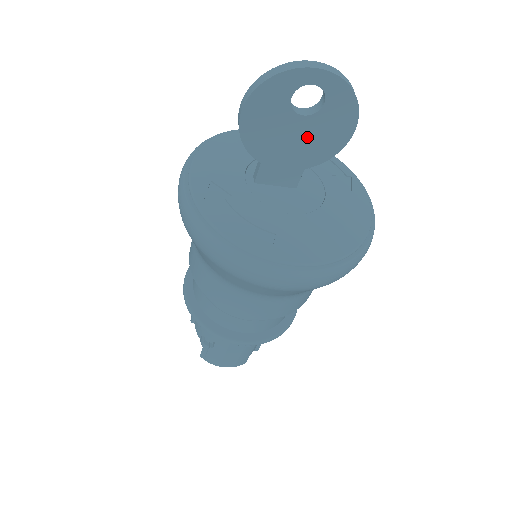
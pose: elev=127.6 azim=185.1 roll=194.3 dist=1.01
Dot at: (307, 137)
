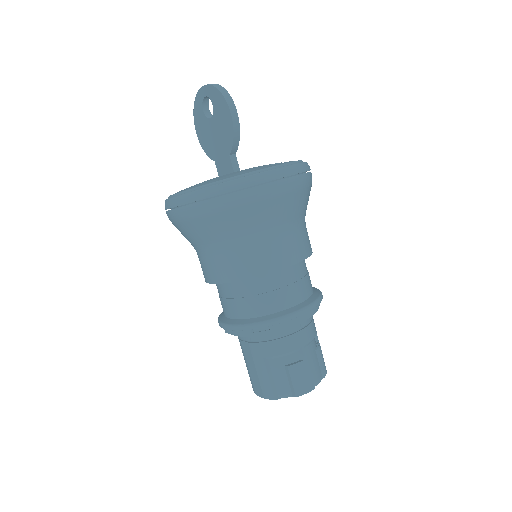
Dot at: (219, 131)
